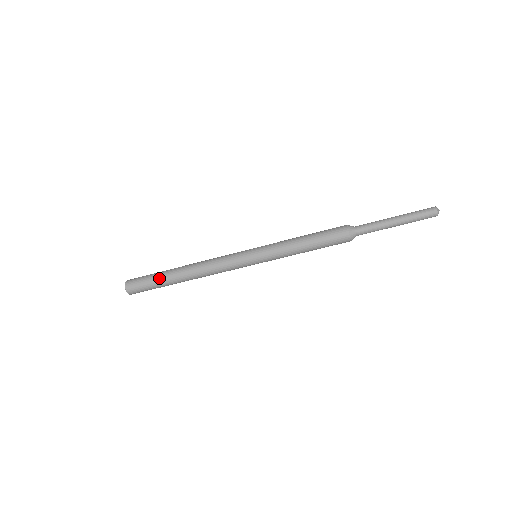
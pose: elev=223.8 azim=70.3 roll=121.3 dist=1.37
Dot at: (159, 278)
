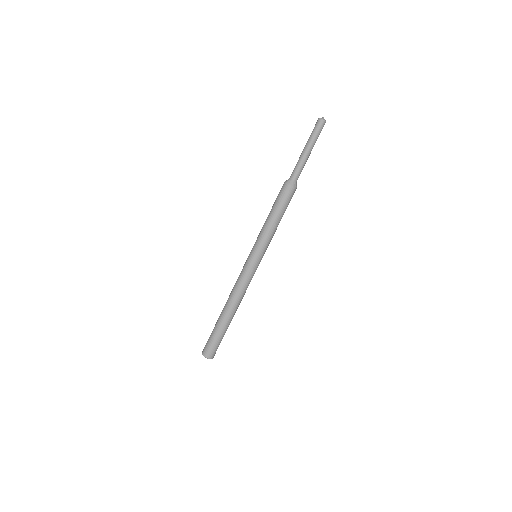
Dot at: (215, 326)
